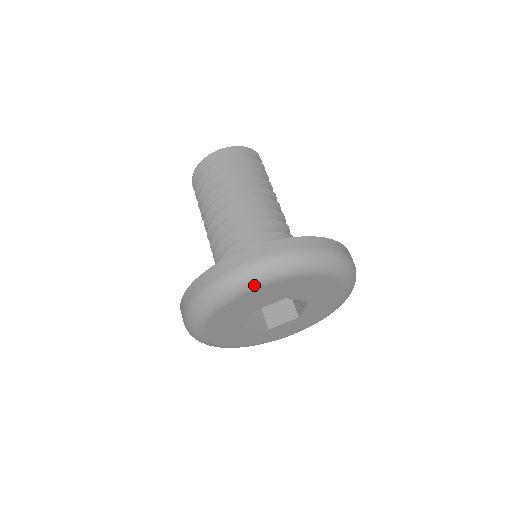
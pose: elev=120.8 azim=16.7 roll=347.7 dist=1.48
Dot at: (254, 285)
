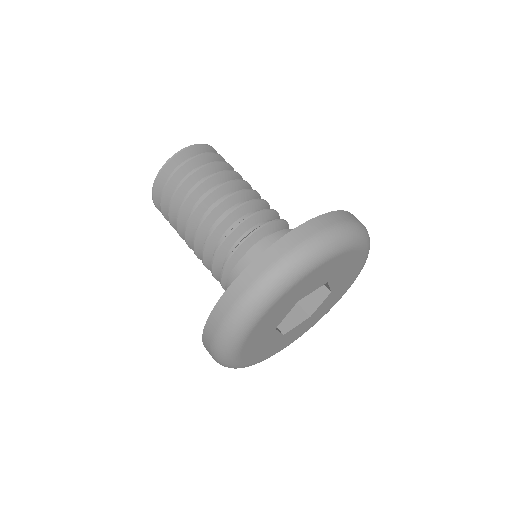
Dot at: (252, 323)
